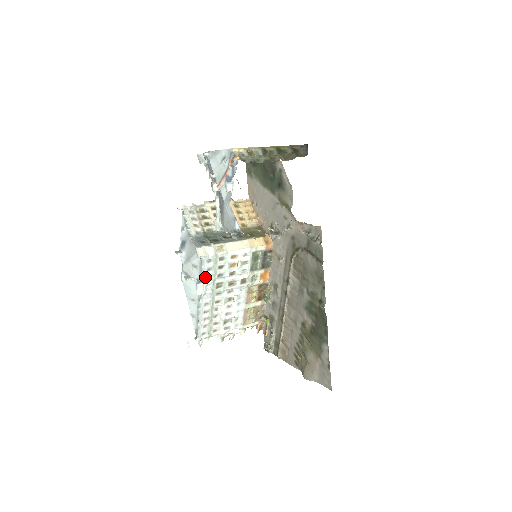
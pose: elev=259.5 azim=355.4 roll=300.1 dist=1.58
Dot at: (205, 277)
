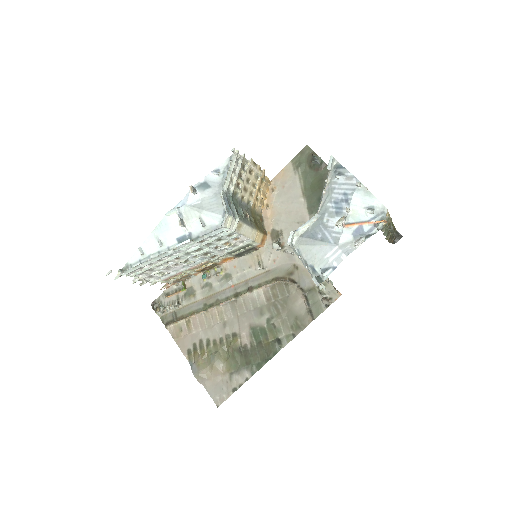
Dot at: (202, 240)
